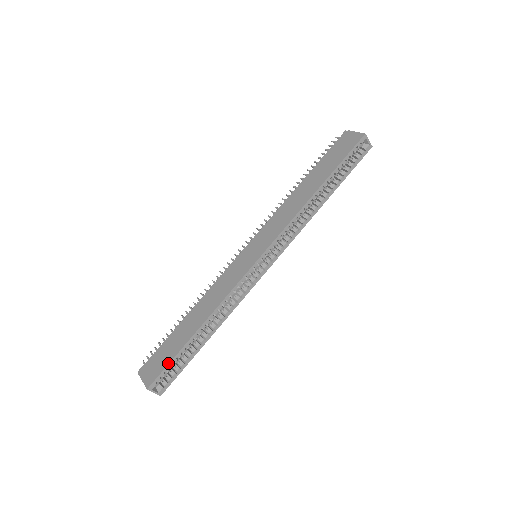
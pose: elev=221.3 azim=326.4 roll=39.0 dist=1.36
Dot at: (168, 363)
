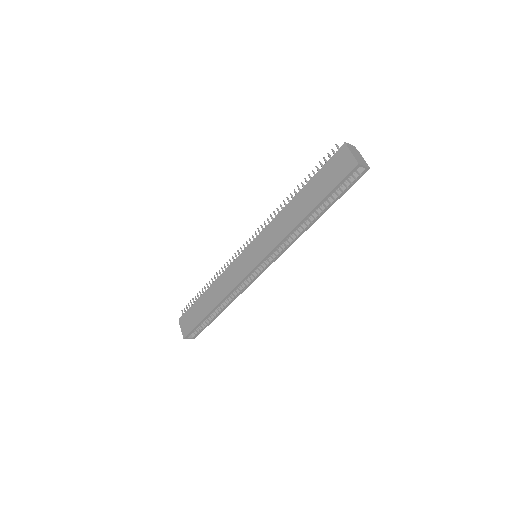
Dot at: (195, 326)
